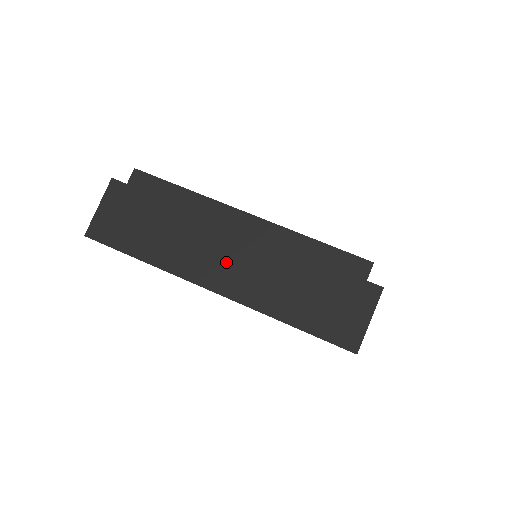
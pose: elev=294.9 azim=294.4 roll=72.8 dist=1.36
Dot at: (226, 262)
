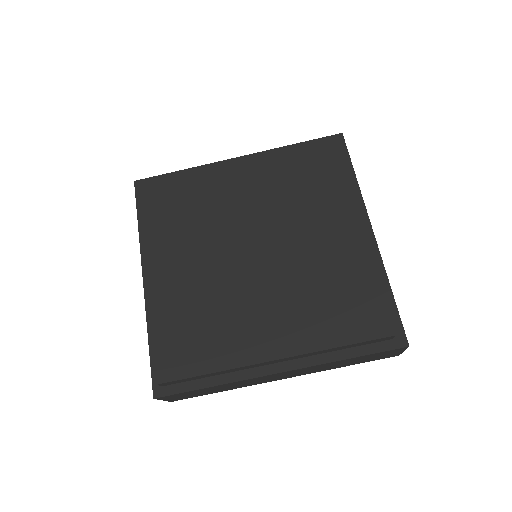
Dot at: (282, 376)
